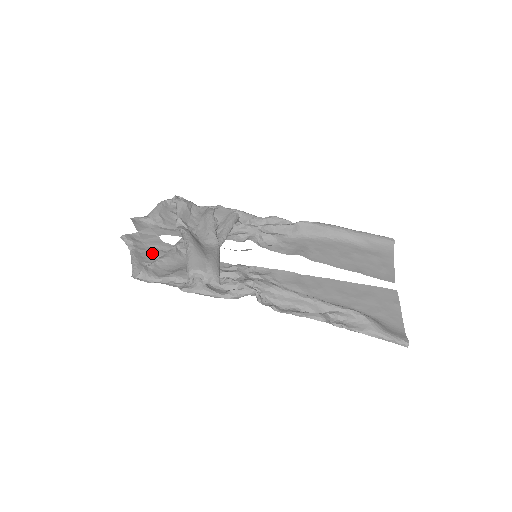
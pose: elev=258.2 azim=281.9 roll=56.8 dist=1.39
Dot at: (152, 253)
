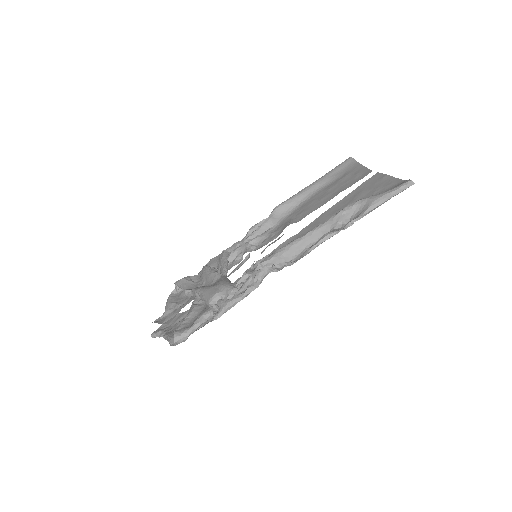
Dot at: (180, 324)
